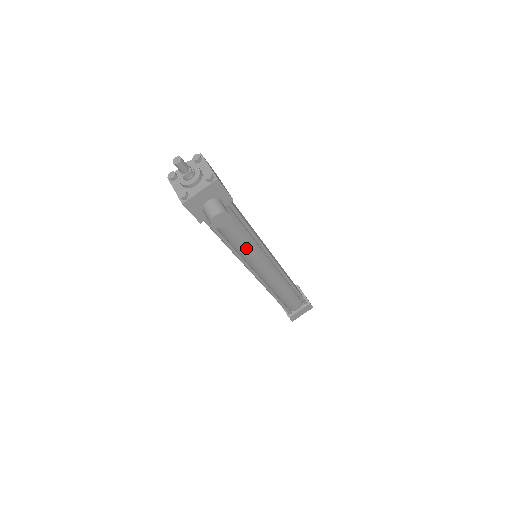
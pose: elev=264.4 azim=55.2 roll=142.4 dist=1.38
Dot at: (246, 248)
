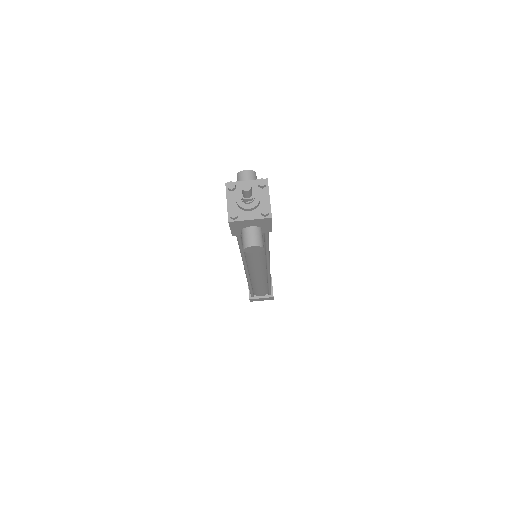
Dot at: (254, 256)
